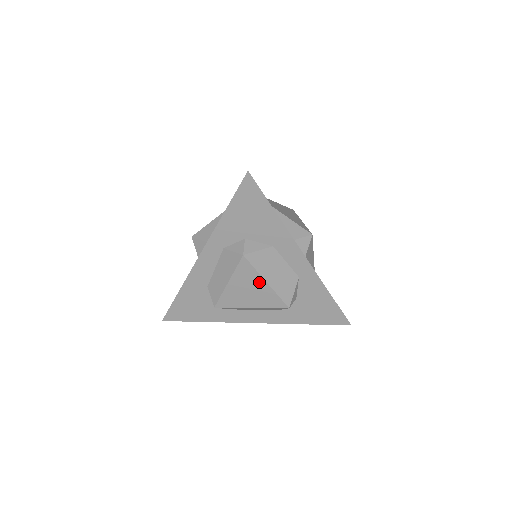
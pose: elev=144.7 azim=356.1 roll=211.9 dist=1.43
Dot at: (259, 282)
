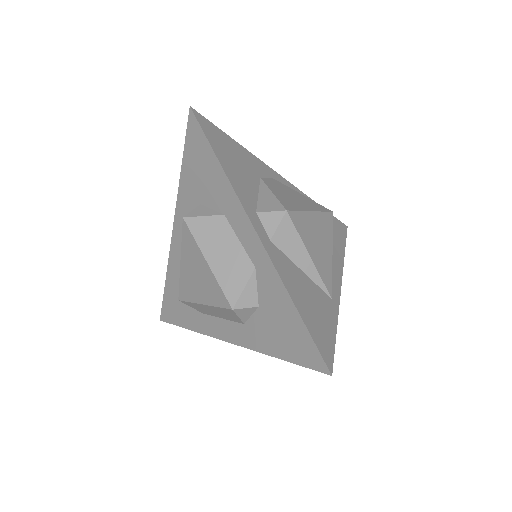
Dot at: (201, 261)
